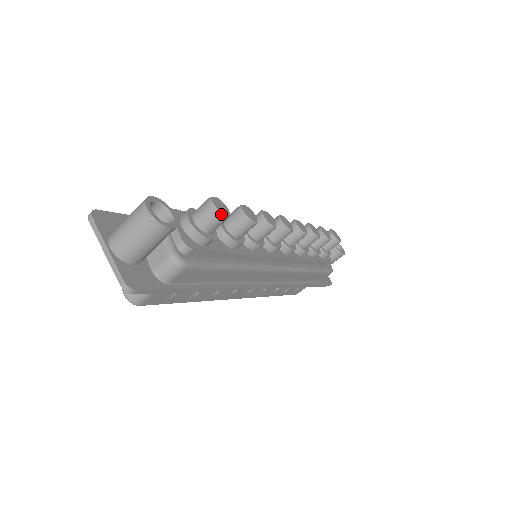
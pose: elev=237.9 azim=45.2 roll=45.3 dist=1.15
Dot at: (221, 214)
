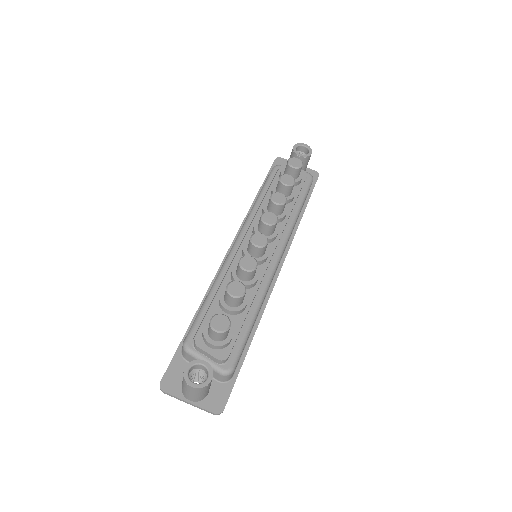
Dot at: (226, 331)
